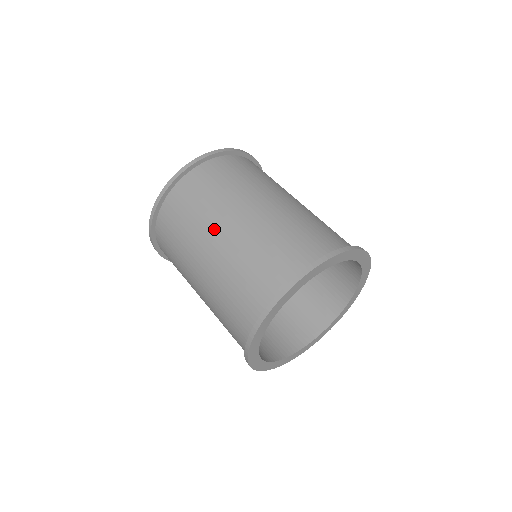
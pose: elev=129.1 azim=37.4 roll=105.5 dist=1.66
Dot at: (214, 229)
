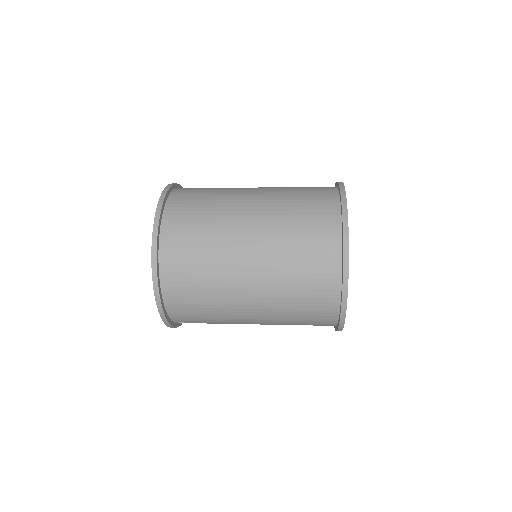
Dot at: (237, 260)
